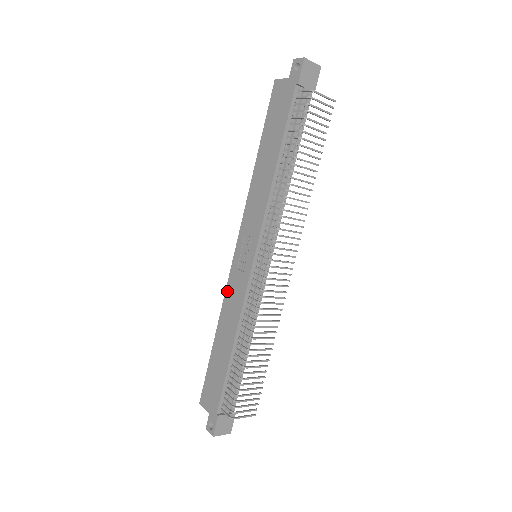
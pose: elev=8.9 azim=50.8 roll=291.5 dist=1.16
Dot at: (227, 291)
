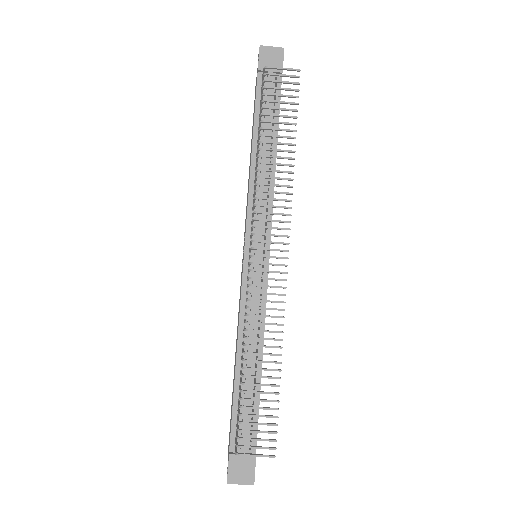
Dot at: occluded
